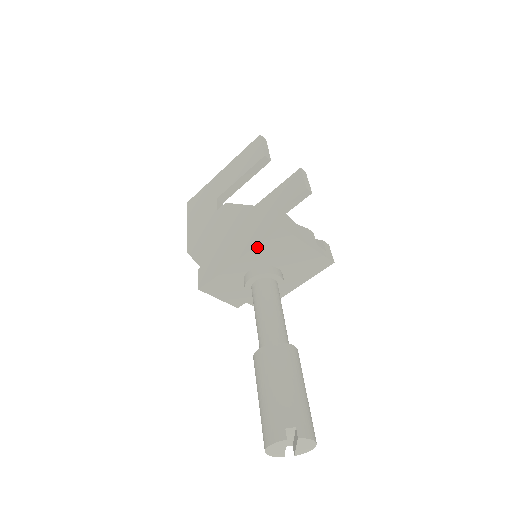
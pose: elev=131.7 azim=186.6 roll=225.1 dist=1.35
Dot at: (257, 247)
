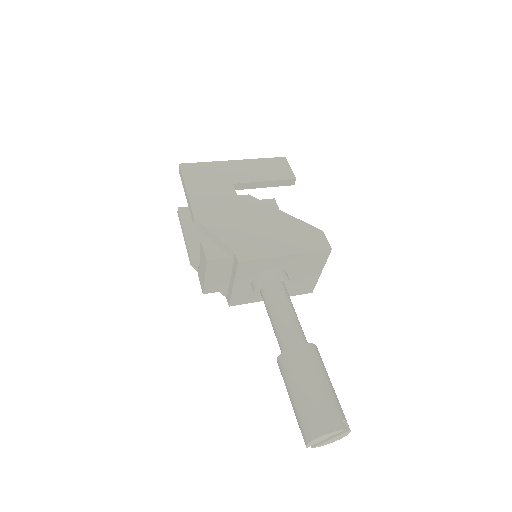
Dot at: (303, 254)
